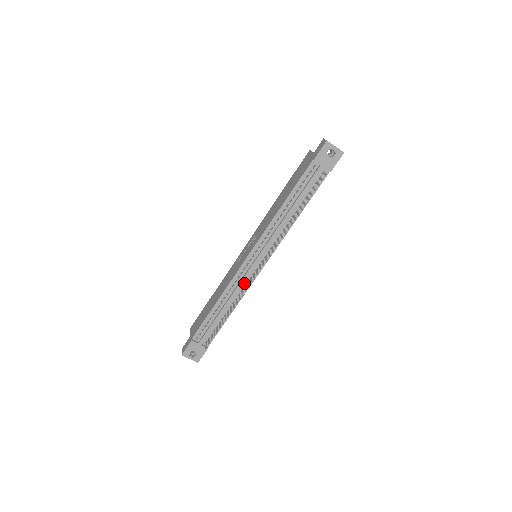
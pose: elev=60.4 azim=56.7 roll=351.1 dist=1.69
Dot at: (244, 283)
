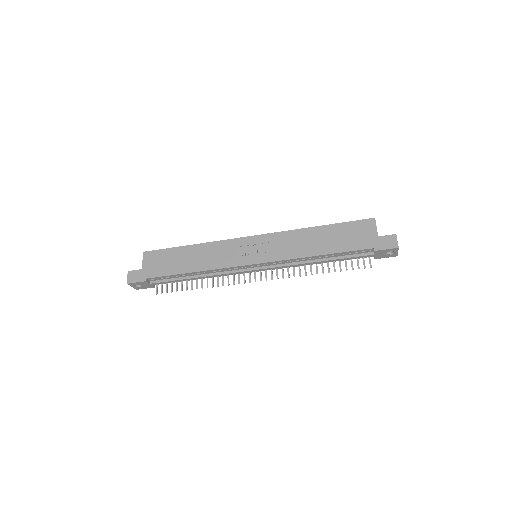
Dot at: (230, 272)
